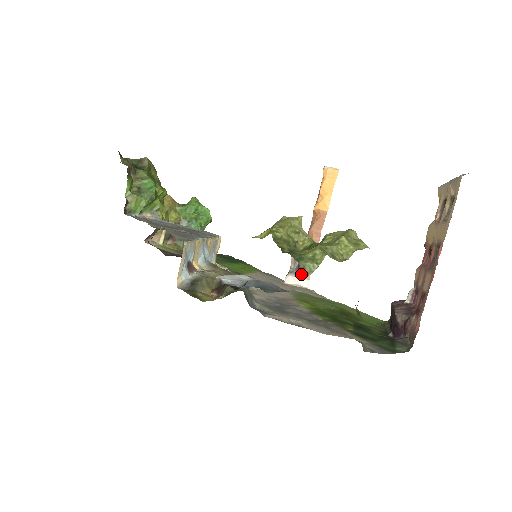
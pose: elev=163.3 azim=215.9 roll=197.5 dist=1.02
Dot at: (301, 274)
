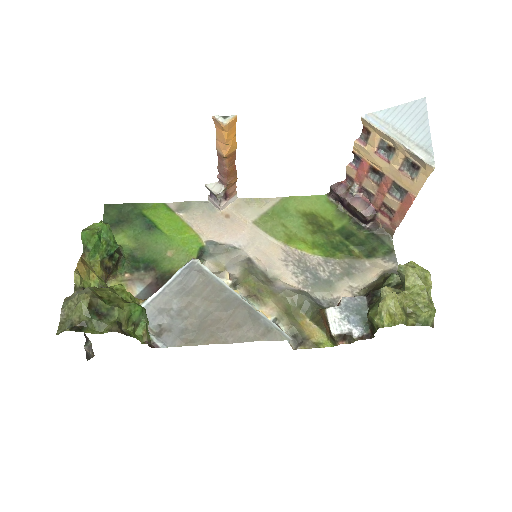
Dot at: (230, 197)
